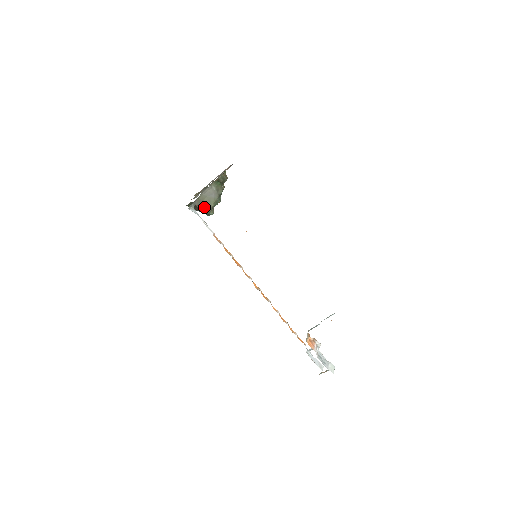
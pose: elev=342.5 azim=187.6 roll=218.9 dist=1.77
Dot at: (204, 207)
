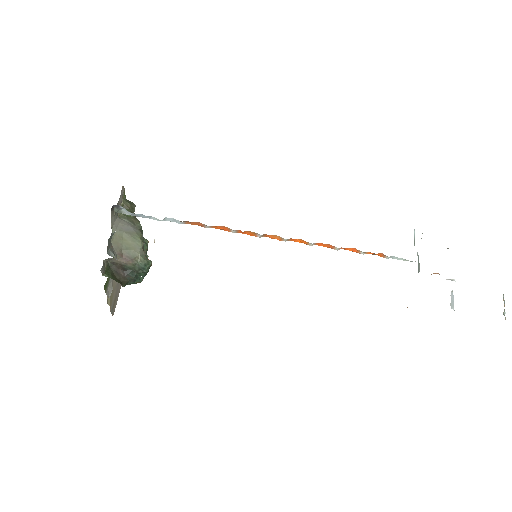
Dot at: (130, 253)
